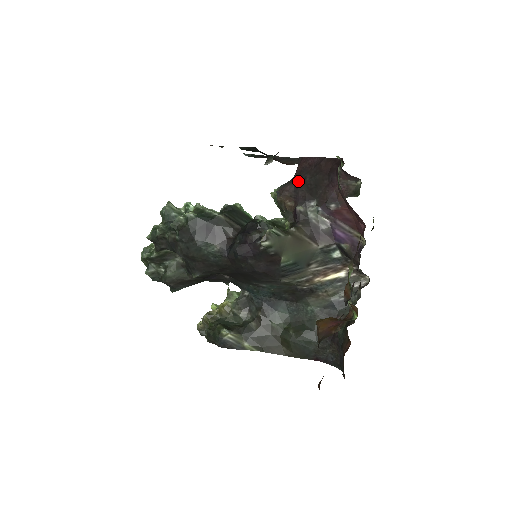
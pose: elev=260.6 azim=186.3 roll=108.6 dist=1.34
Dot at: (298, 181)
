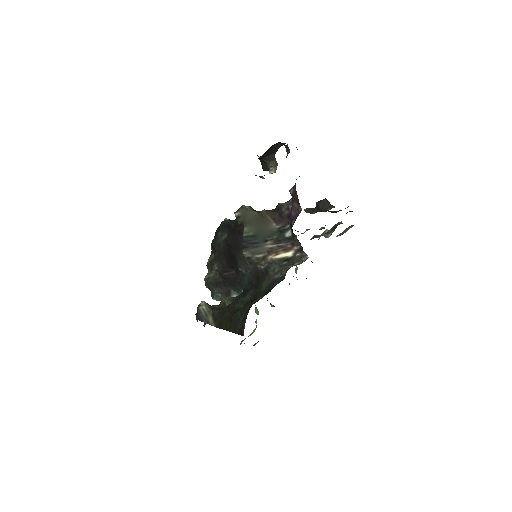
Dot at: occluded
